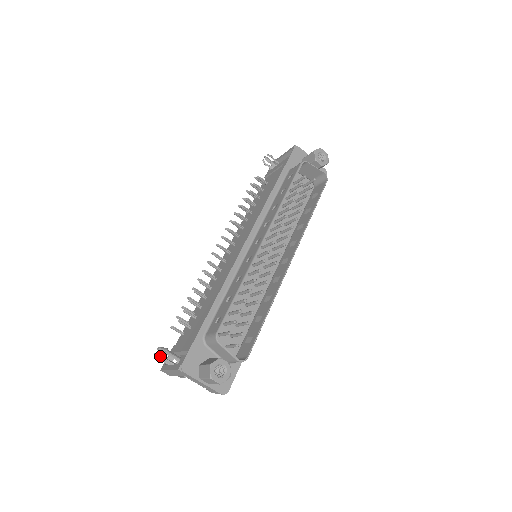
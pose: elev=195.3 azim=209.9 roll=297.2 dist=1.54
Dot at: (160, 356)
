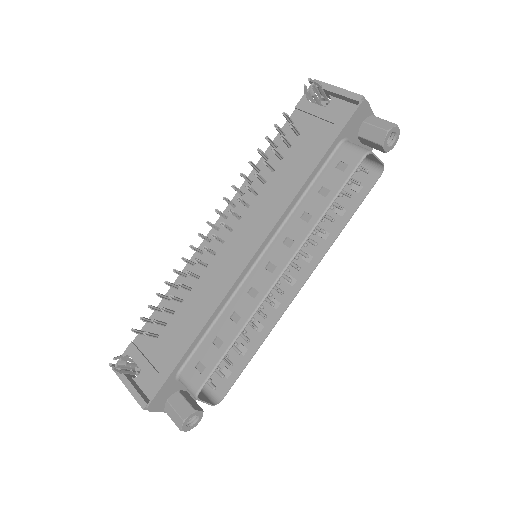
Dot at: (118, 372)
